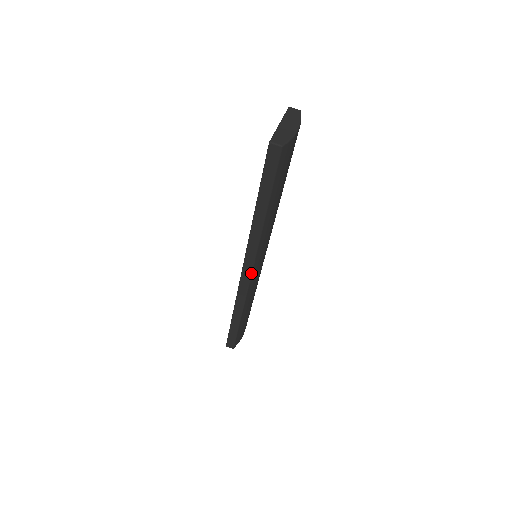
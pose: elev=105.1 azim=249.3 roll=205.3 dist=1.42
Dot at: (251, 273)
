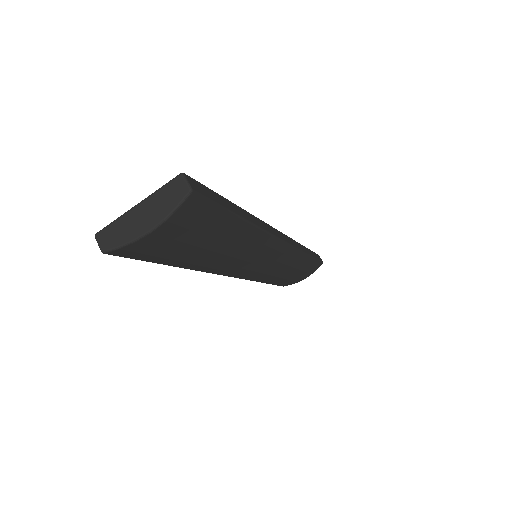
Dot at: (229, 276)
